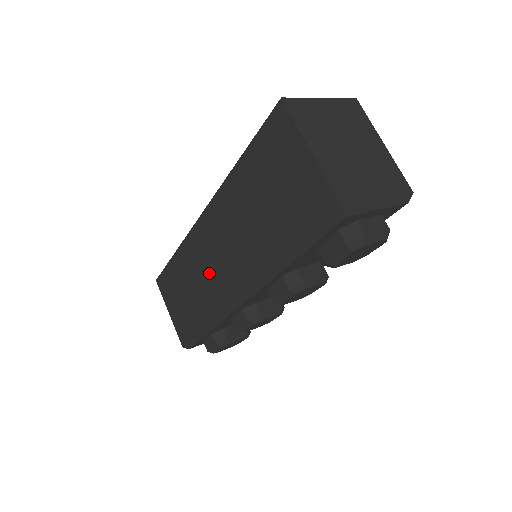
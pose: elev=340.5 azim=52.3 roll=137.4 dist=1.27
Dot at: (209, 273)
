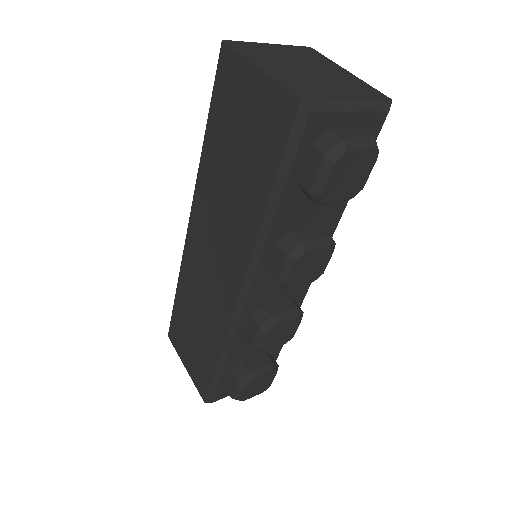
Dot at: (208, 286)
